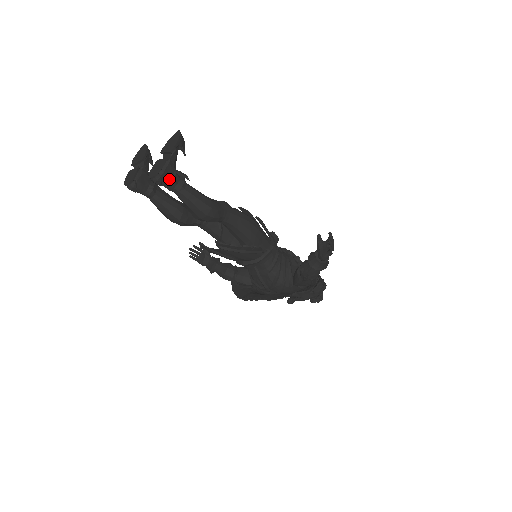
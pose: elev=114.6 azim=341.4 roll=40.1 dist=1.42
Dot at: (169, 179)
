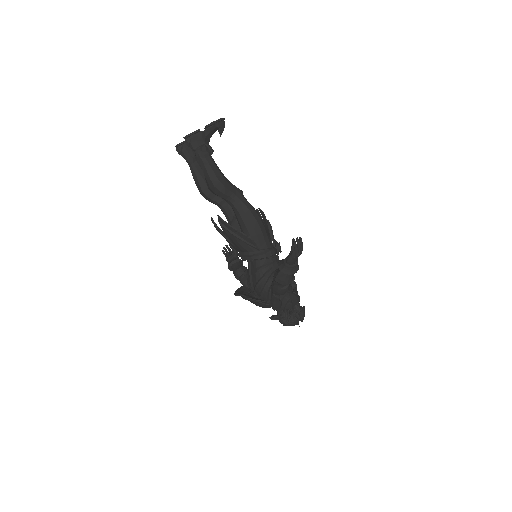
Dot at: (197, 145)
